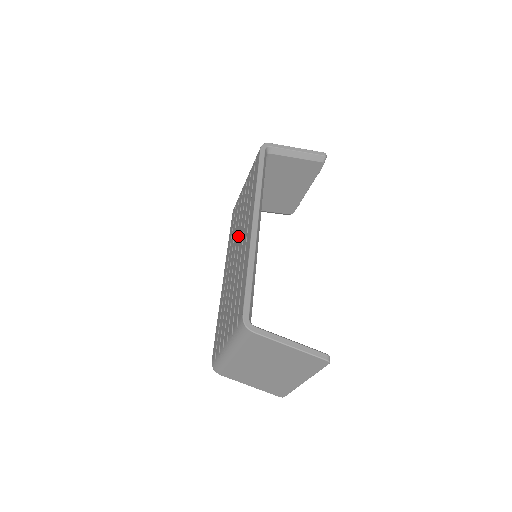
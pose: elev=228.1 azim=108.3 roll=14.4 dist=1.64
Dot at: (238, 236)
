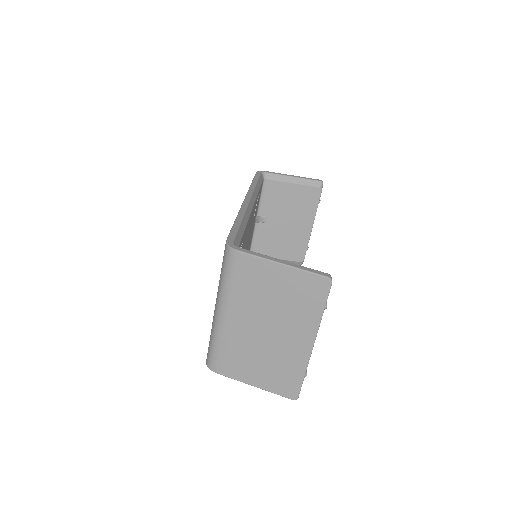
Dot at: occluded
